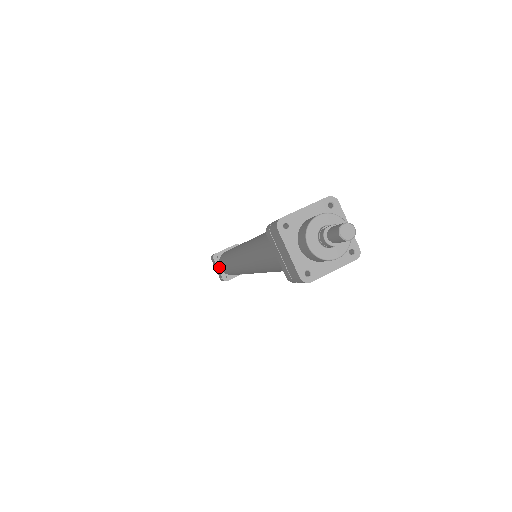
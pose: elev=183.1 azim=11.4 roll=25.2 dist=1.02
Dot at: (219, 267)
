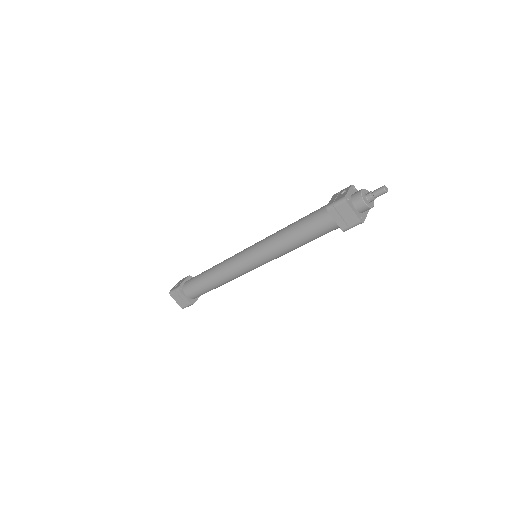
Dot at: (185, 295)
